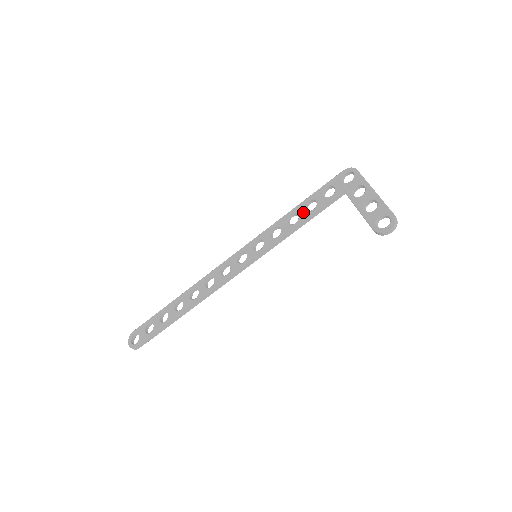
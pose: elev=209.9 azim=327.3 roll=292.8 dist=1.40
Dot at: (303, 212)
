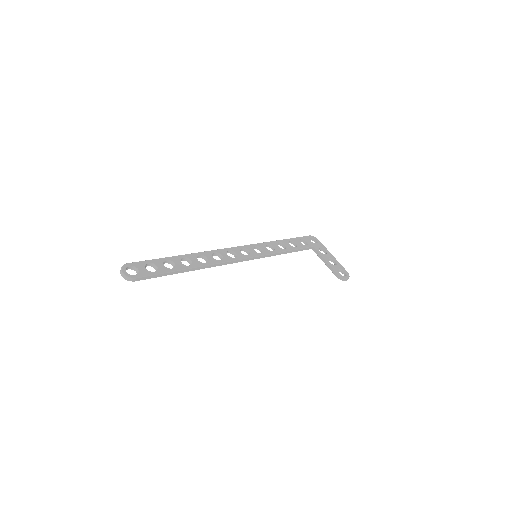
Dot at: (289, 245)
